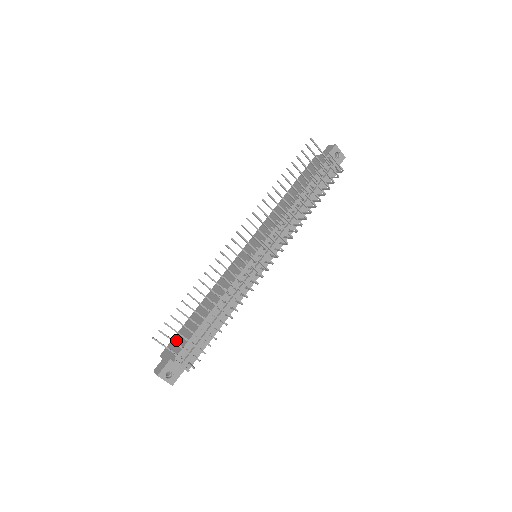
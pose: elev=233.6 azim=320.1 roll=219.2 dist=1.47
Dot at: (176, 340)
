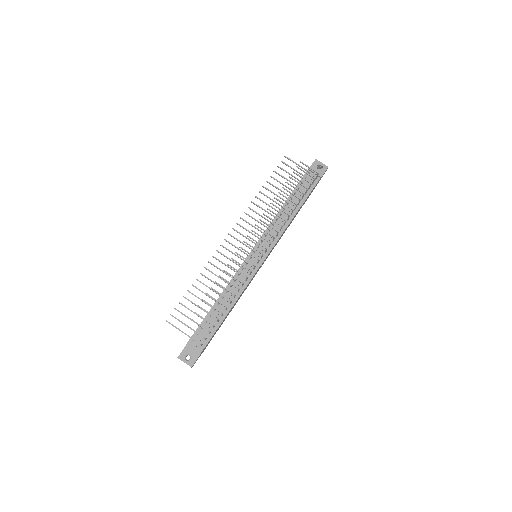
Dot at: occluded
